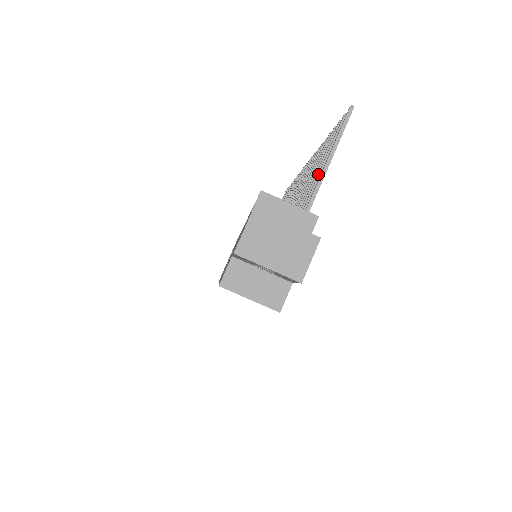
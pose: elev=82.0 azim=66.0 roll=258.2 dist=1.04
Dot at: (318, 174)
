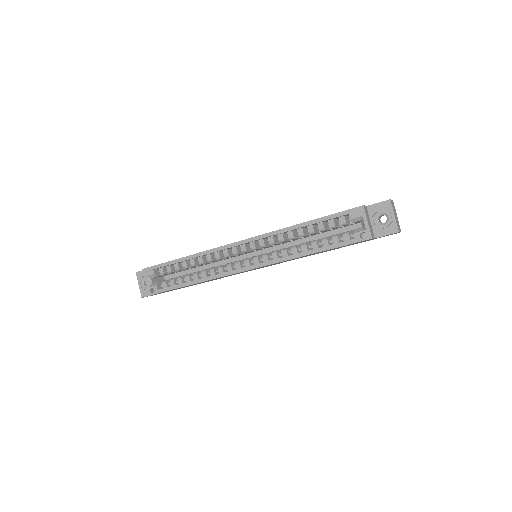
Dot at: occluded
